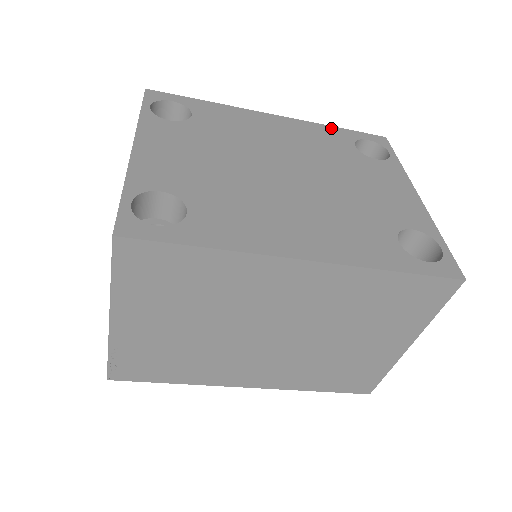
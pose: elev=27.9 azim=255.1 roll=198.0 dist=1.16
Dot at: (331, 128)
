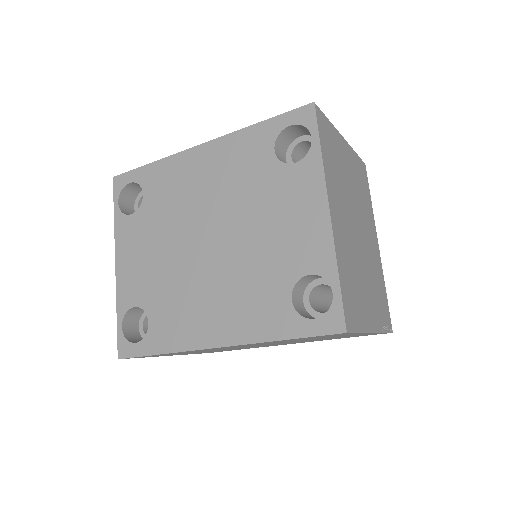
Dot at: (253, 130)
